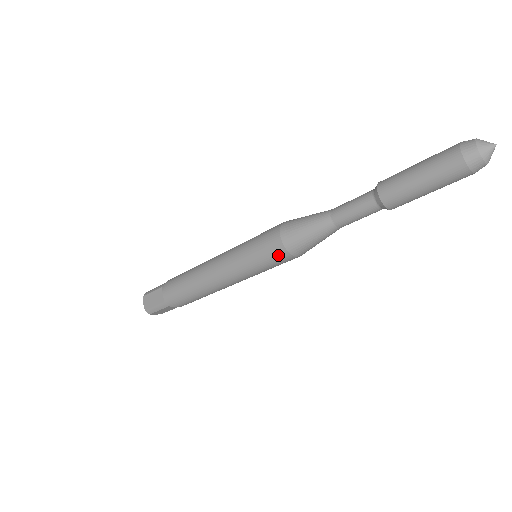
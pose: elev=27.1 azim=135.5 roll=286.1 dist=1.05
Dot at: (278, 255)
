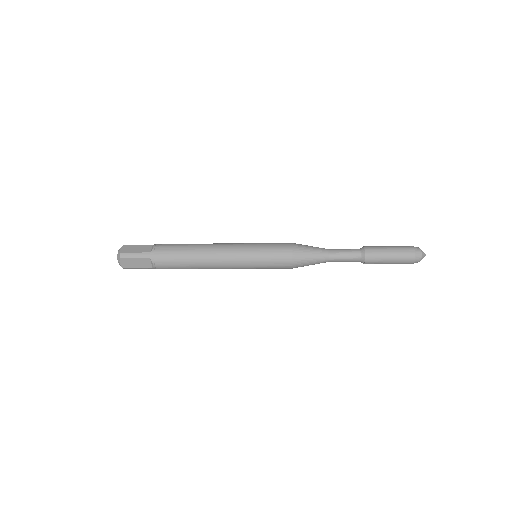
Dot at: (283, 254)
